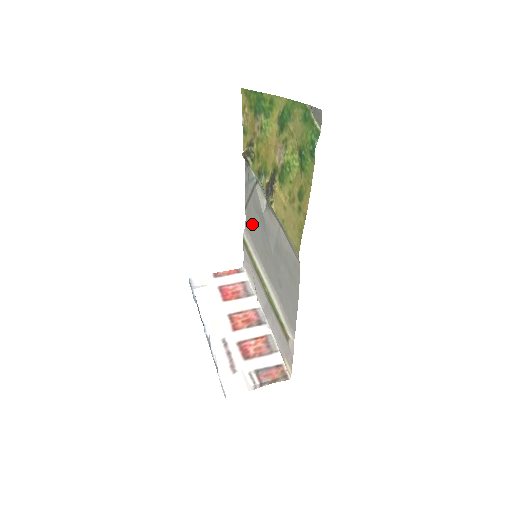
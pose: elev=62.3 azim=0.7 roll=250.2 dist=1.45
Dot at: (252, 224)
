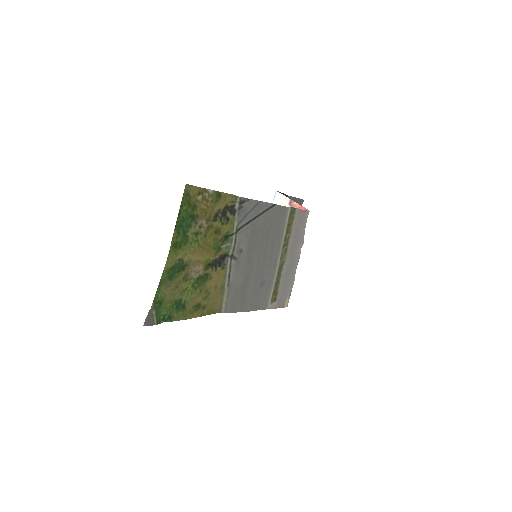
Dot at: (272, 224)
